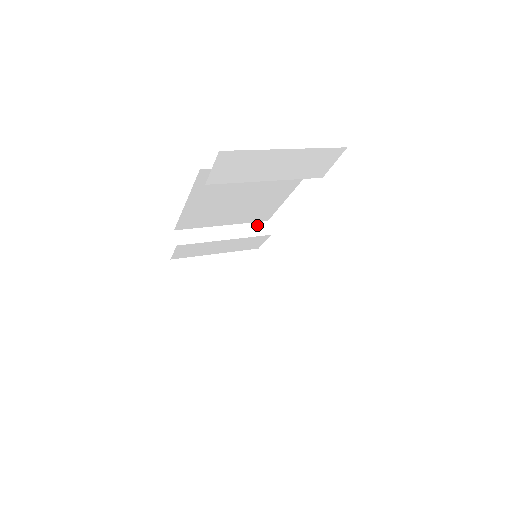
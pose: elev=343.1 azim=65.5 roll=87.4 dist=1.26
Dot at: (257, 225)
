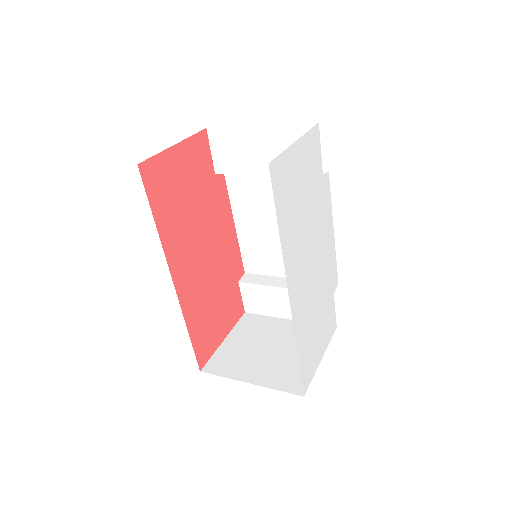
Dot at: occluded
